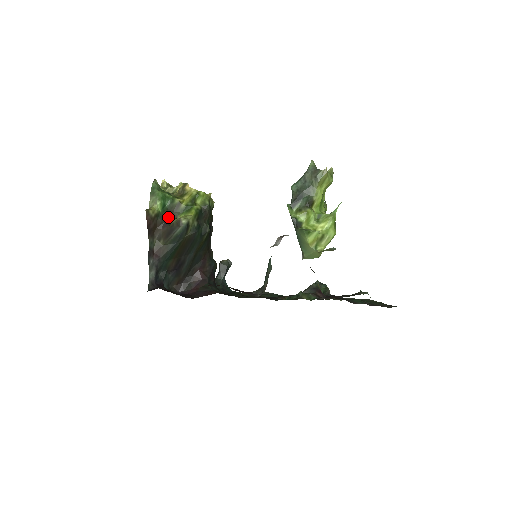
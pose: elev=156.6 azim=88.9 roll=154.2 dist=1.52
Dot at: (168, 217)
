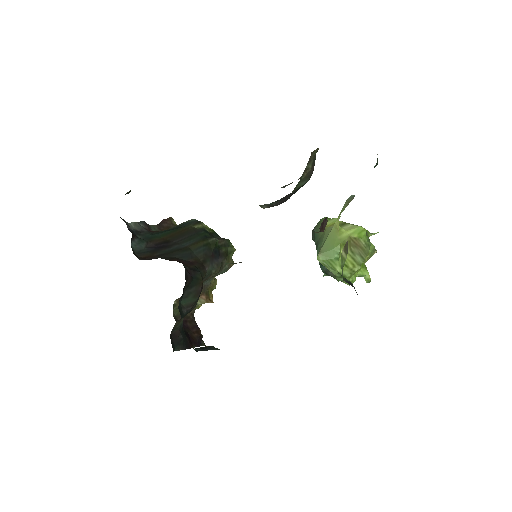
Dot at: occluded
